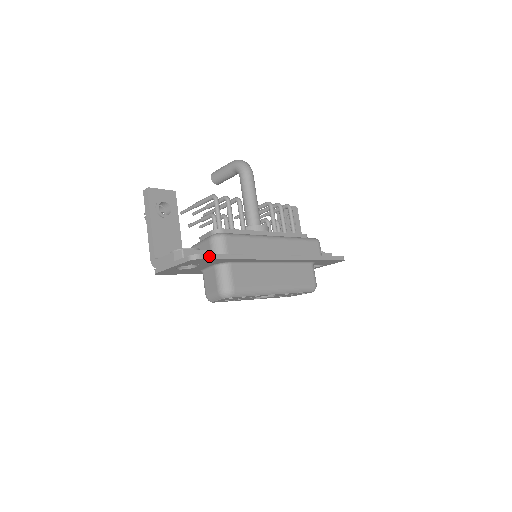
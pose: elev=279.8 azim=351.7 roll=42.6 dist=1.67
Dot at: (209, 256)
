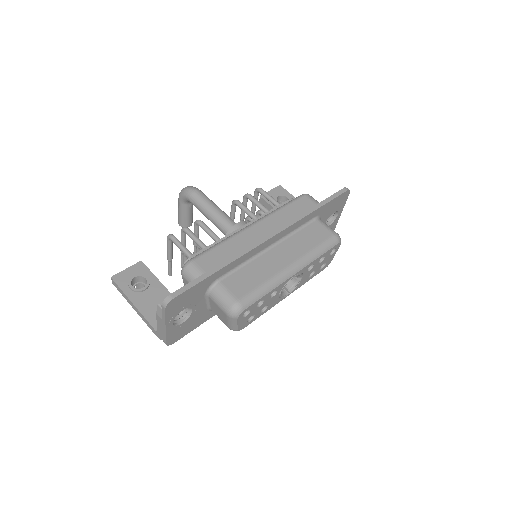
Dot at: (181, 290)
